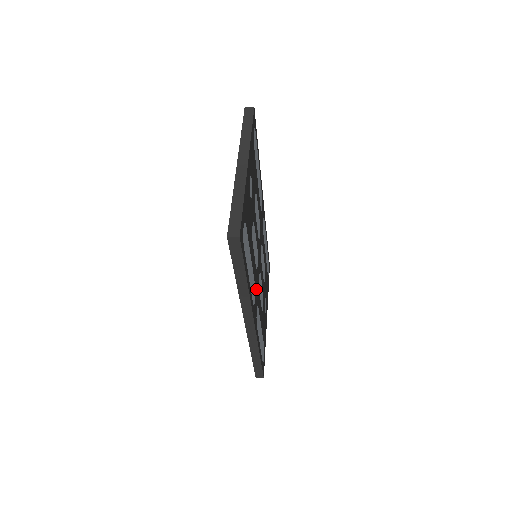
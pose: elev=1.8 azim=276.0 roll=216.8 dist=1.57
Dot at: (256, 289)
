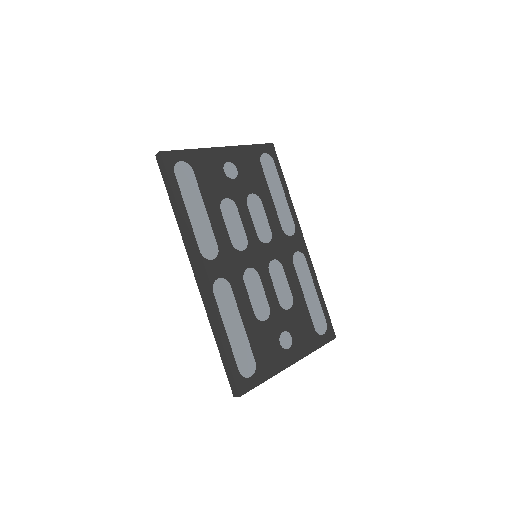
Dot at: (226, 261)
